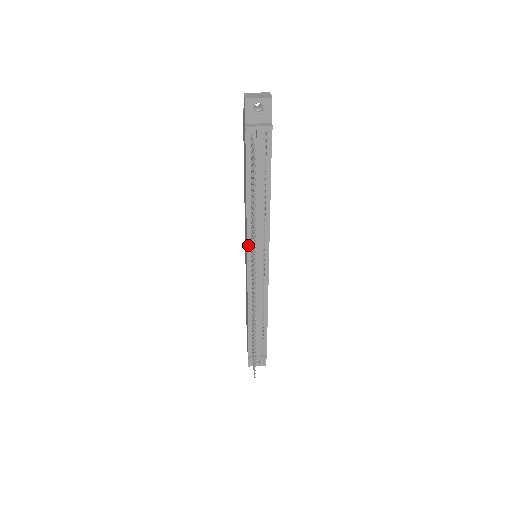
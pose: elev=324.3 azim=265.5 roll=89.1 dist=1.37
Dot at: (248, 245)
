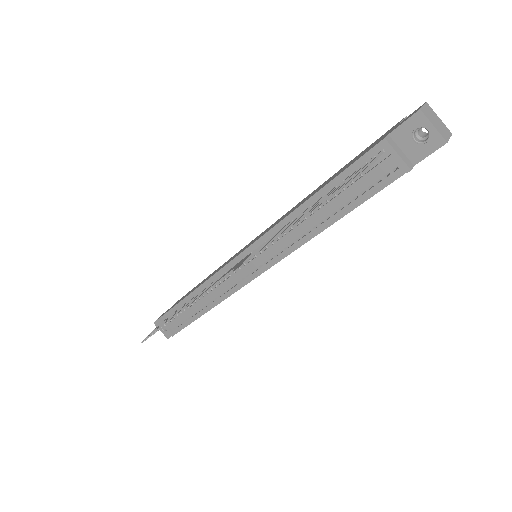
Dot at: (258, 241)
